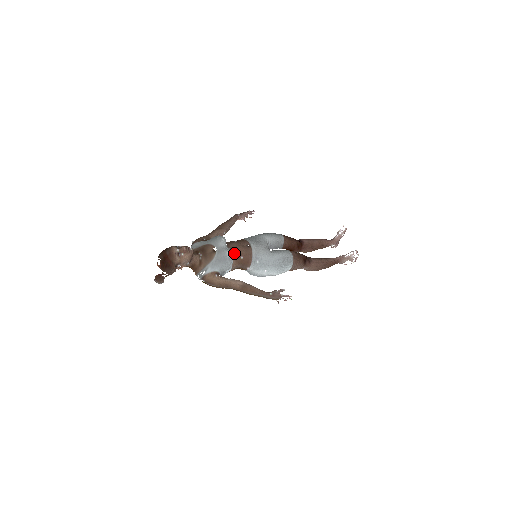
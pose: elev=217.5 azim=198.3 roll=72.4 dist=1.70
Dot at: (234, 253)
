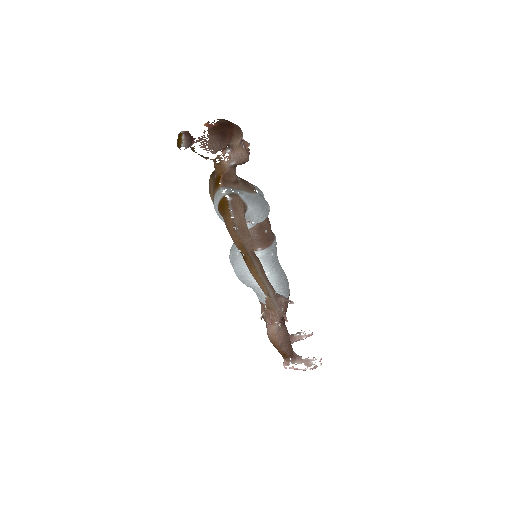
Dot at: occluded
